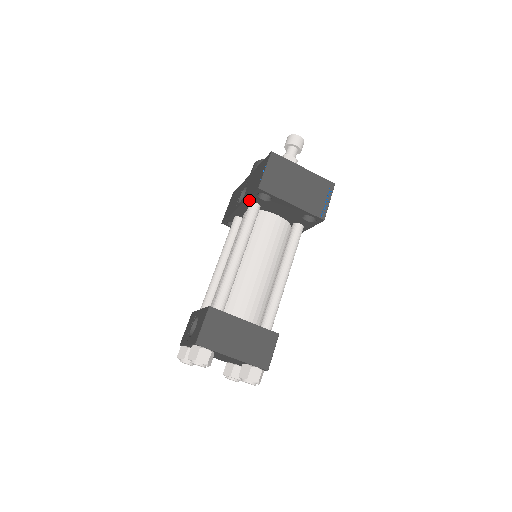
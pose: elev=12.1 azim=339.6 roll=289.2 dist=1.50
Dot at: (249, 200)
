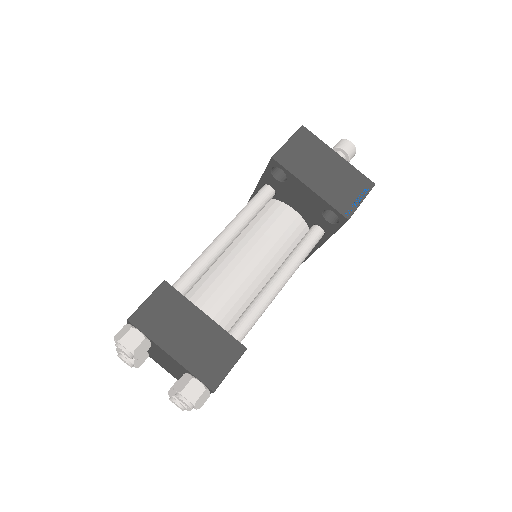
Dot at: (263, 181)
